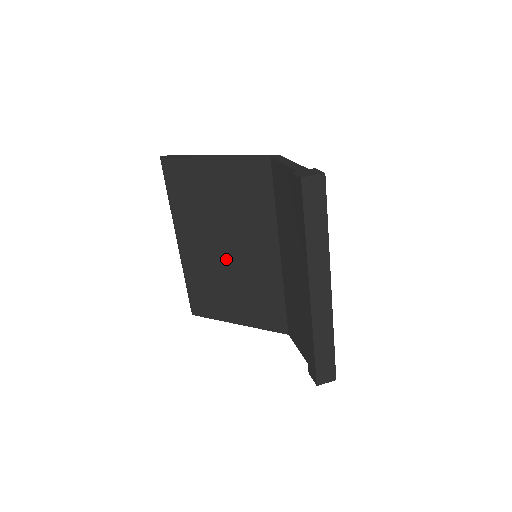
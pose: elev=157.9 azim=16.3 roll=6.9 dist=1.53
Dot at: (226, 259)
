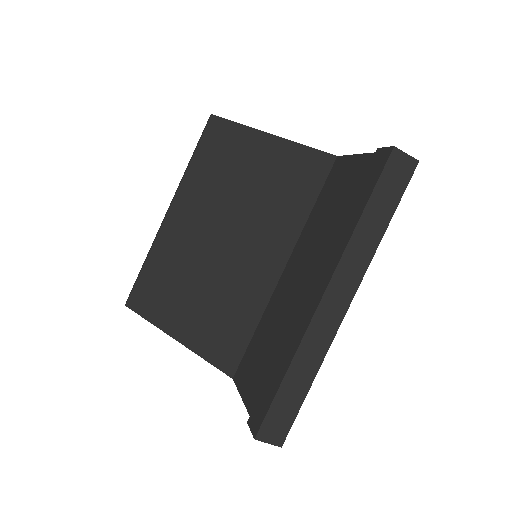
Dot at: (213, 251)
